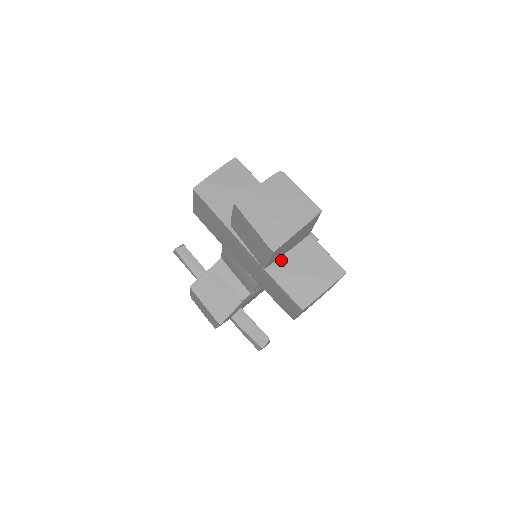
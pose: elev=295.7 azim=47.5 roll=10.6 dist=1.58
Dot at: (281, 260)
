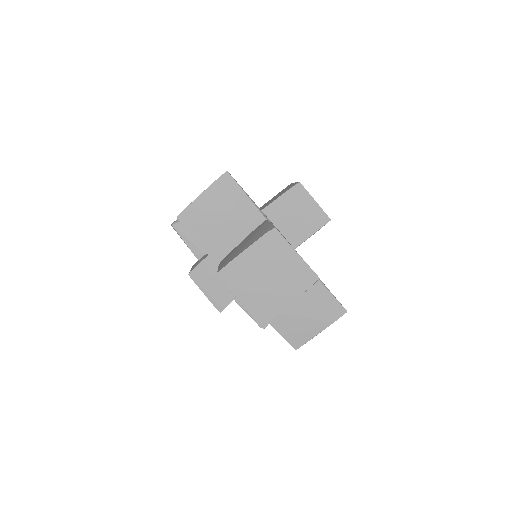
Dot at: occluded
